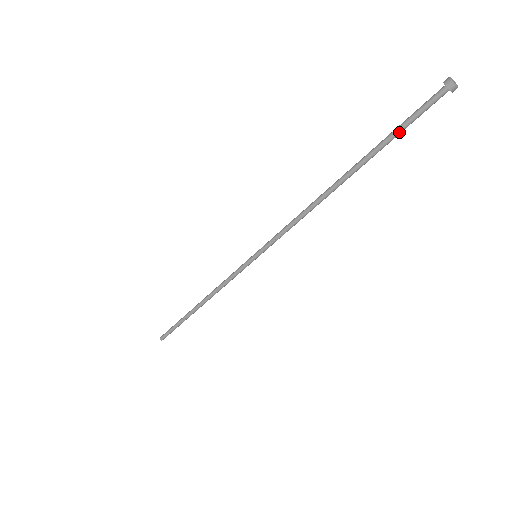
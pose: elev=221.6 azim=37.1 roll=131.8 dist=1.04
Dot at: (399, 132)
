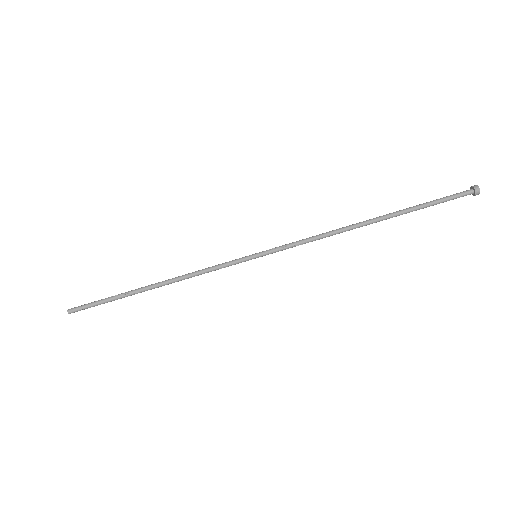
Dot at: (431, 204)
